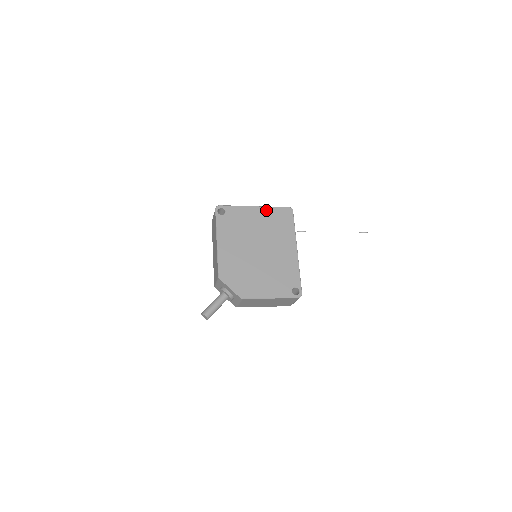
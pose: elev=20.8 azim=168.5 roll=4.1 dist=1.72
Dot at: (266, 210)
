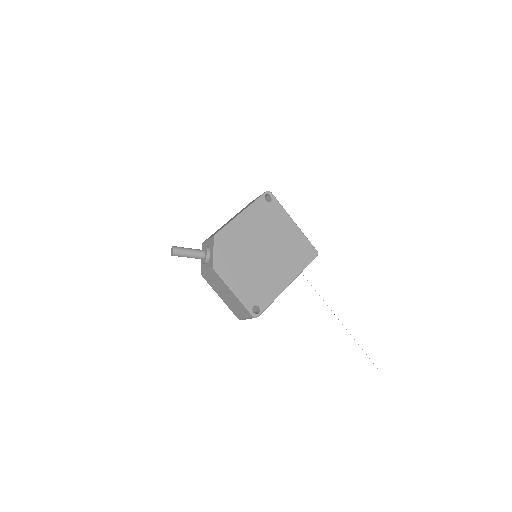
Dot at: (299, 233)
